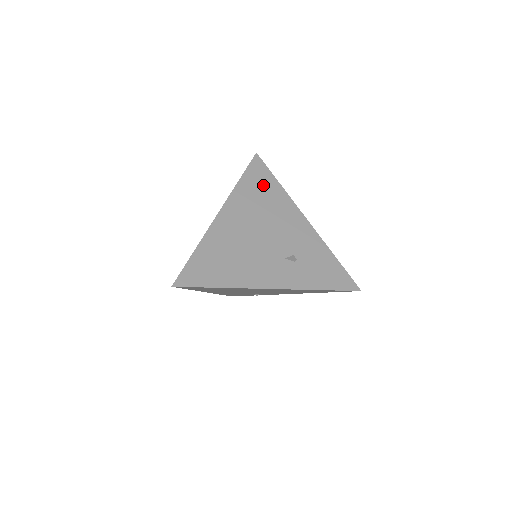
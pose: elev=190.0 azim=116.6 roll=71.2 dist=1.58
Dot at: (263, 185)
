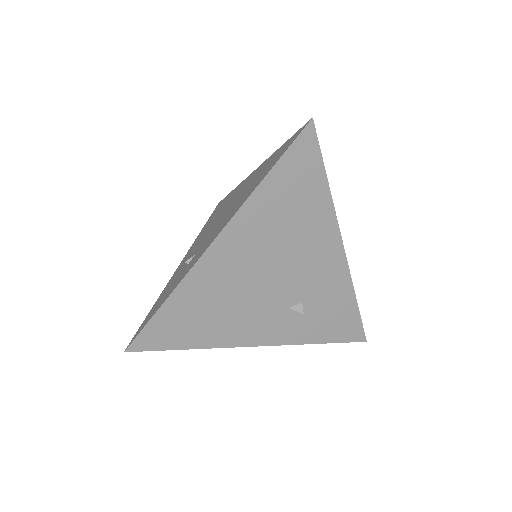
Dot at: (300, 190)
